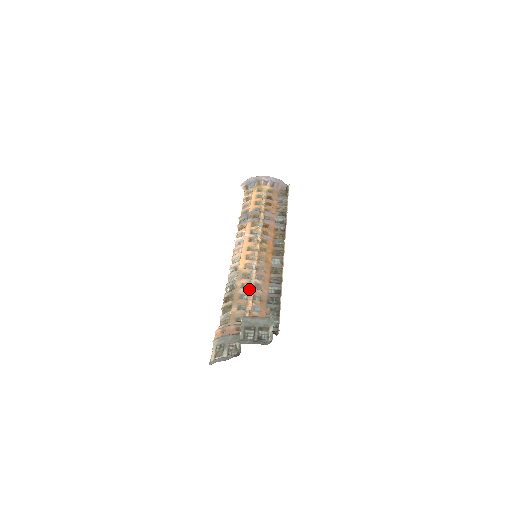
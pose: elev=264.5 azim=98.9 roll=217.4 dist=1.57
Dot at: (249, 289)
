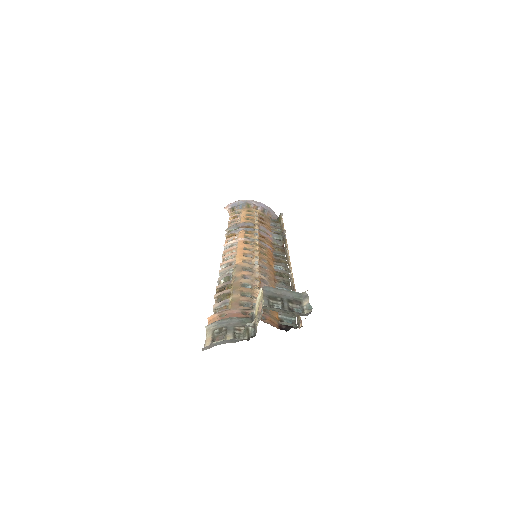
Dot at: (253, 280)
